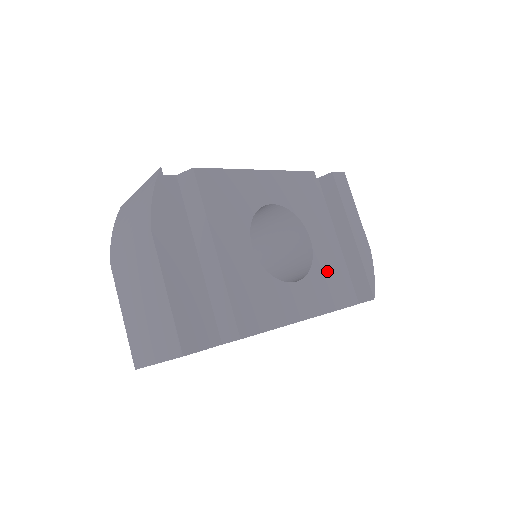
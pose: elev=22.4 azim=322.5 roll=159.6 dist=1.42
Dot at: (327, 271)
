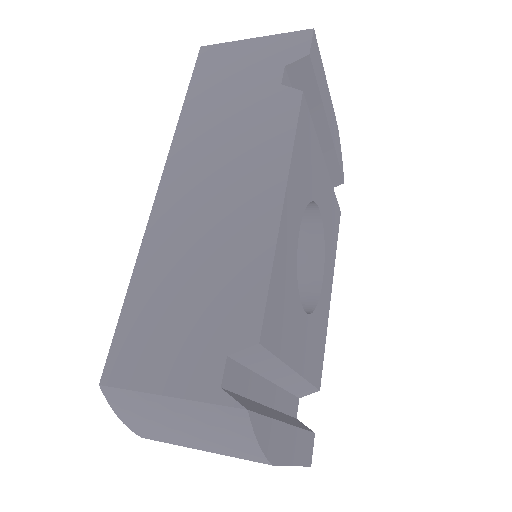
Dot at: (329, 220)
